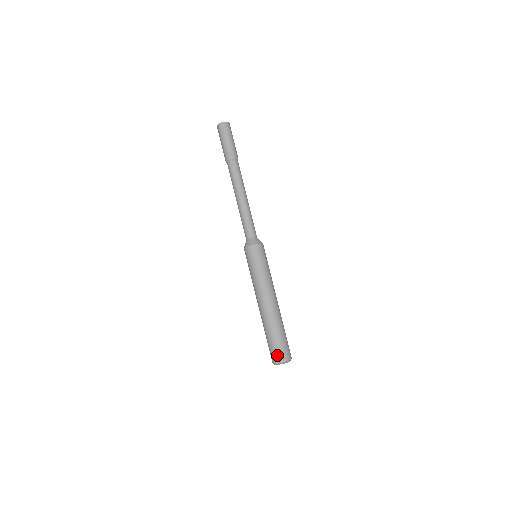
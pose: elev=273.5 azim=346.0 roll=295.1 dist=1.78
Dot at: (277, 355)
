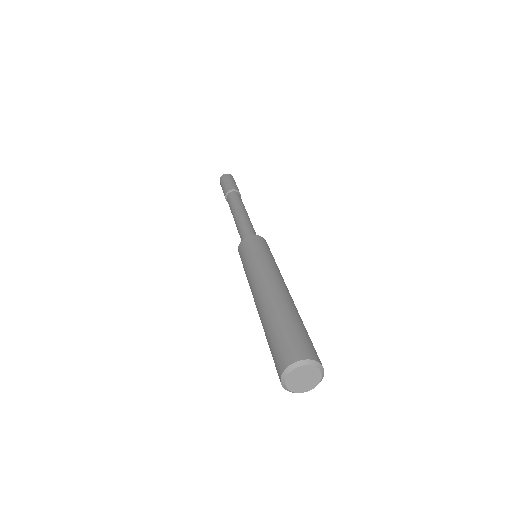
Dot at: (281, 356)
